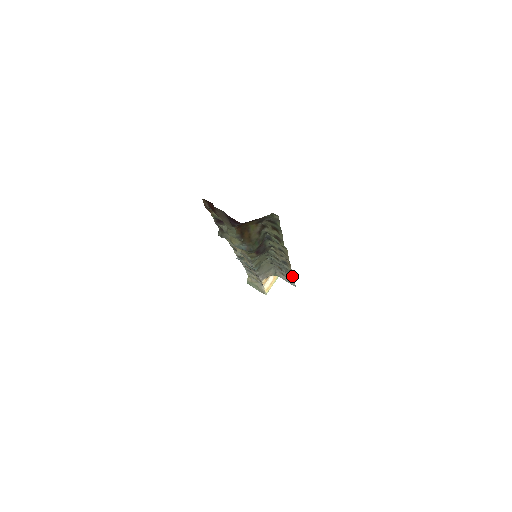
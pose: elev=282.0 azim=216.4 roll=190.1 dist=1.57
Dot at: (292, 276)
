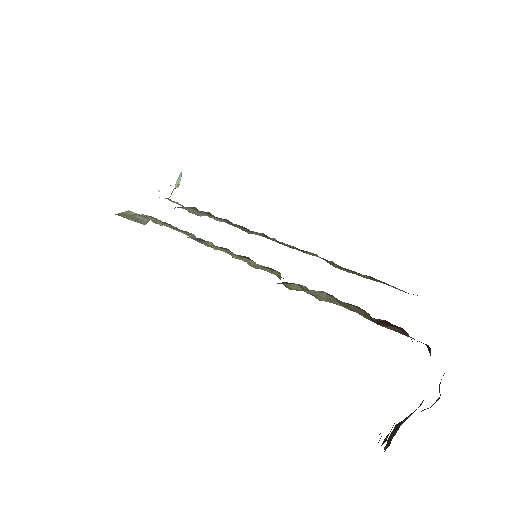
Dot at: occluded
